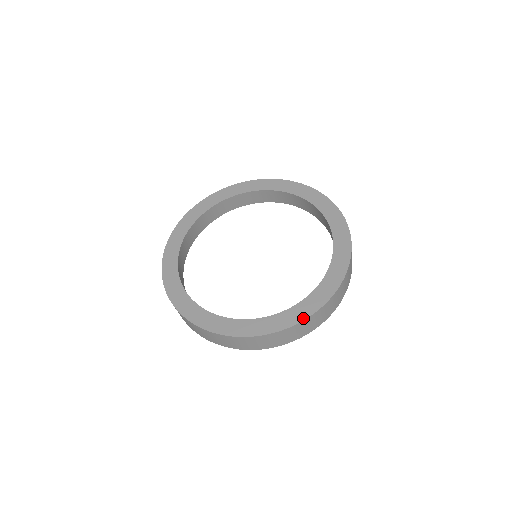
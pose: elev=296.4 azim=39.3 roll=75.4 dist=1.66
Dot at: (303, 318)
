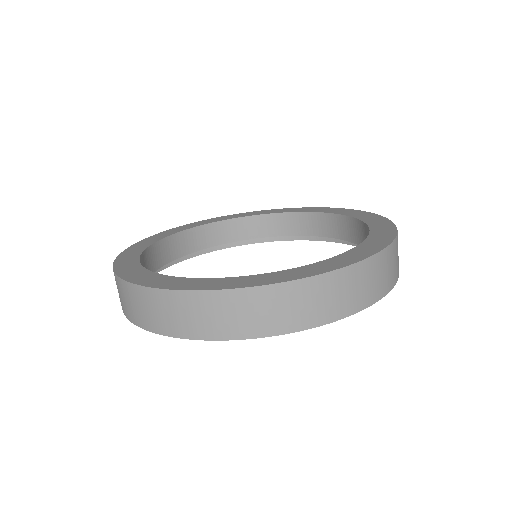
Dot at: (235, 286)
